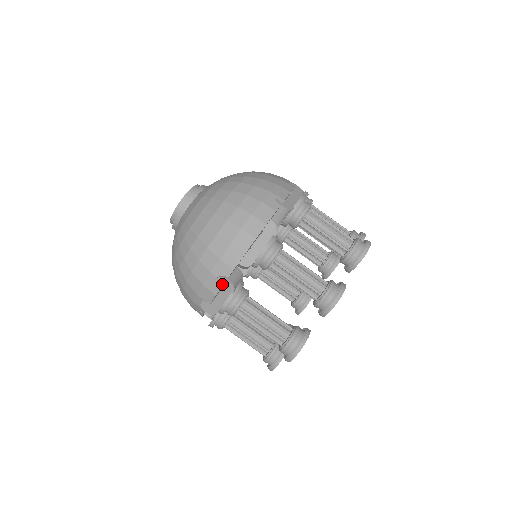
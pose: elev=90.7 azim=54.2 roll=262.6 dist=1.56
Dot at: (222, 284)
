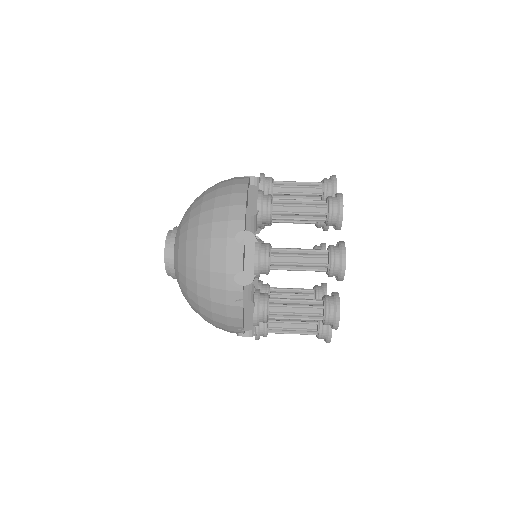
Dot at: (243, 240)
